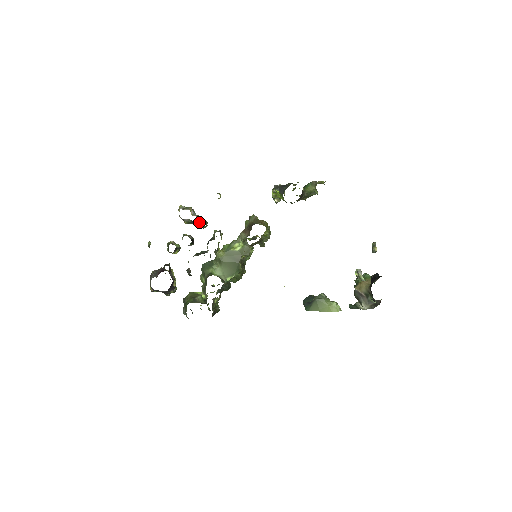
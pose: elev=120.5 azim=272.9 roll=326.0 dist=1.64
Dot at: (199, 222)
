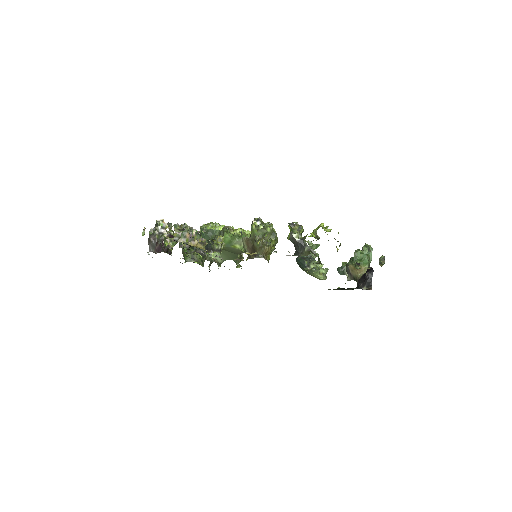
Dot at: (198, 235)
